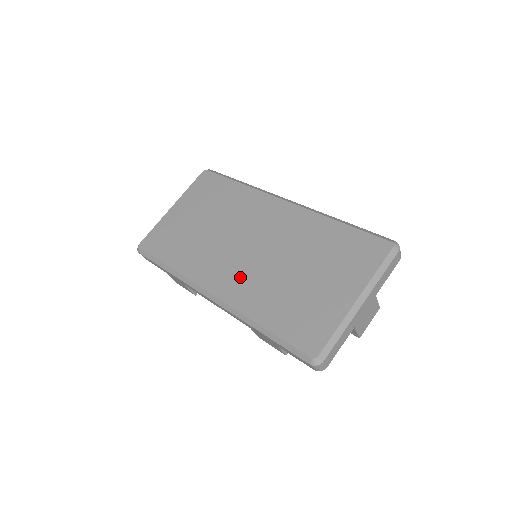
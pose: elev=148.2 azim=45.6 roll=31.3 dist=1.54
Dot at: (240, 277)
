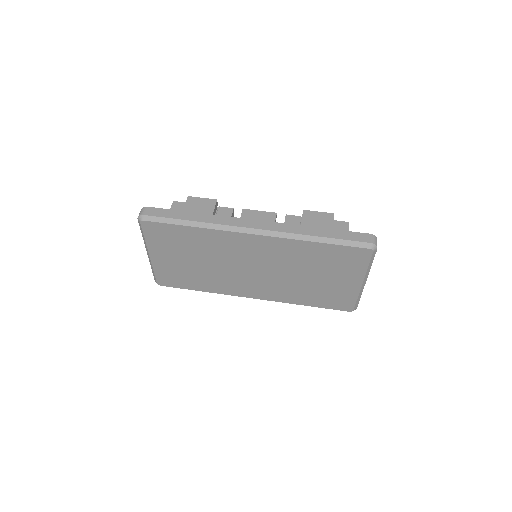
Dot at: (266, 288)
